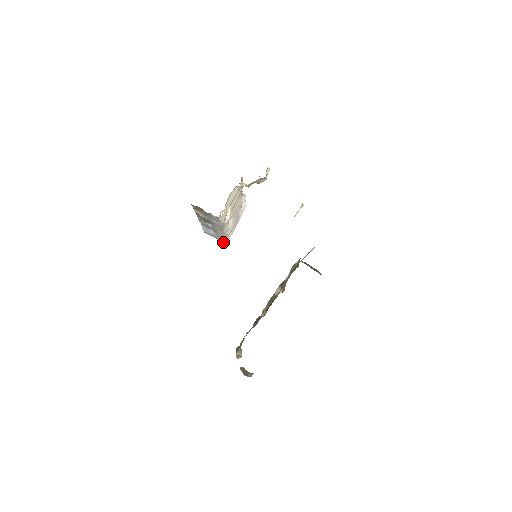
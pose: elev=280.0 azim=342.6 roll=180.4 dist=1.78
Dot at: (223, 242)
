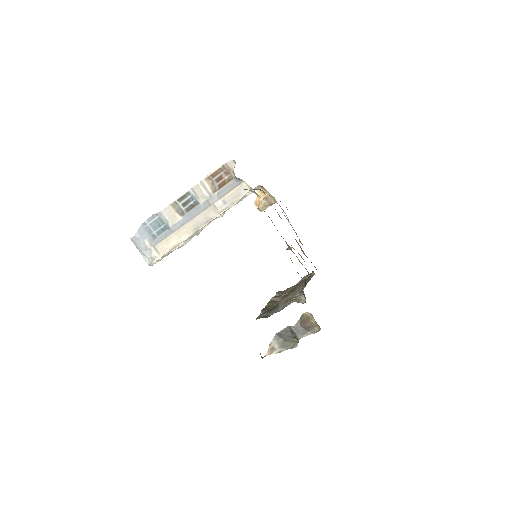
Dot at: (148, 262)
